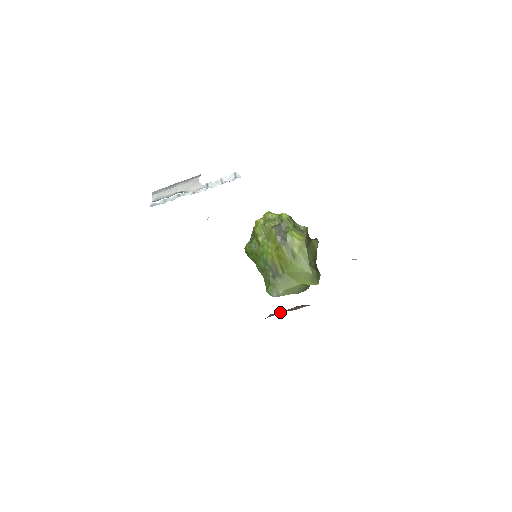
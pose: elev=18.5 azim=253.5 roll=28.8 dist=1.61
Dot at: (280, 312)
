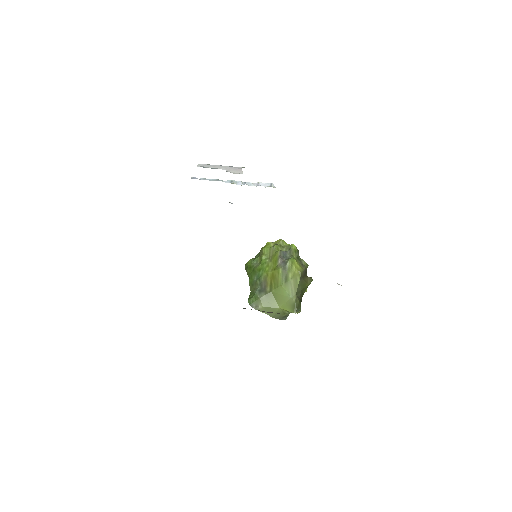
Dot at: occluded
